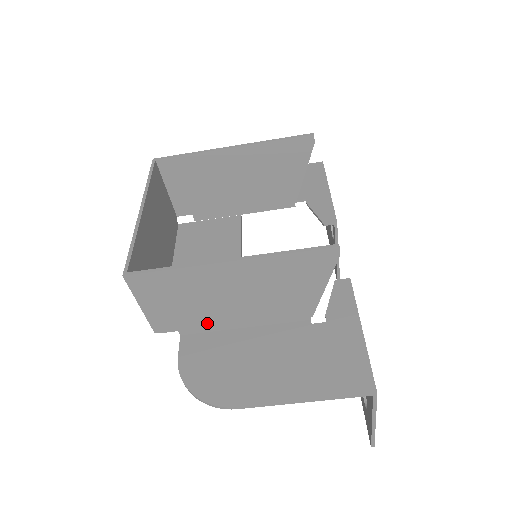
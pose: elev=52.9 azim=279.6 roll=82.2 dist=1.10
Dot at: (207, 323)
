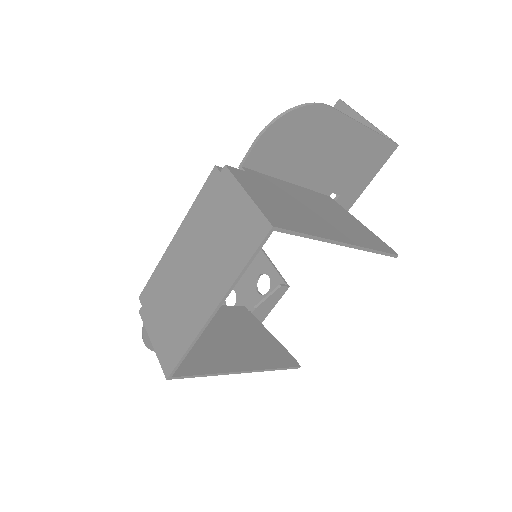
Dot at: occluded
